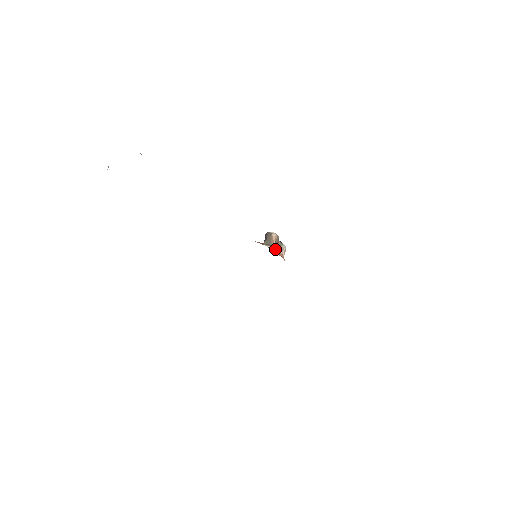
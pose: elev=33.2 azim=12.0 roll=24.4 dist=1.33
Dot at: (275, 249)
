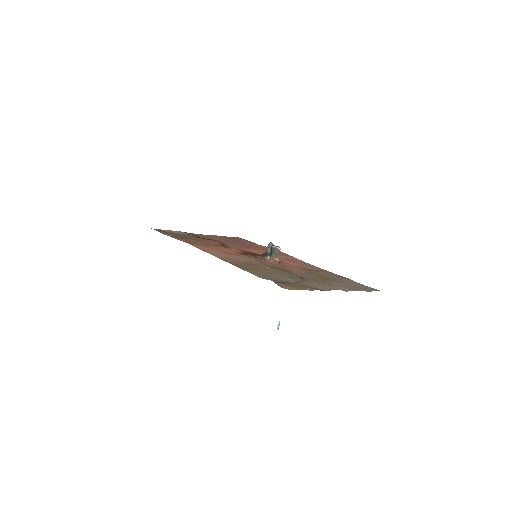
Dot at: occluded
